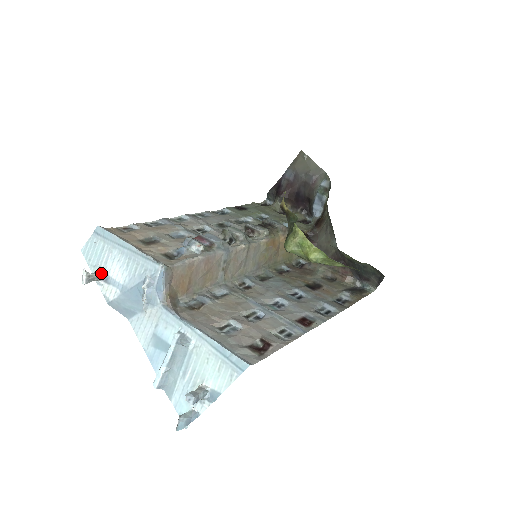
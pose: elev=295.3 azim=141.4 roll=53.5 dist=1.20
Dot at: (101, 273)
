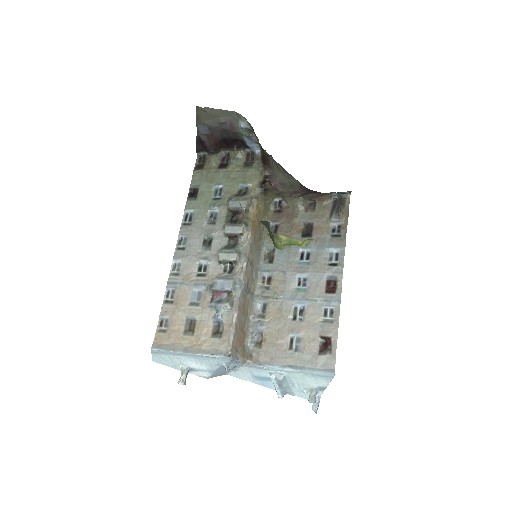
Dot at: (185, 370)
